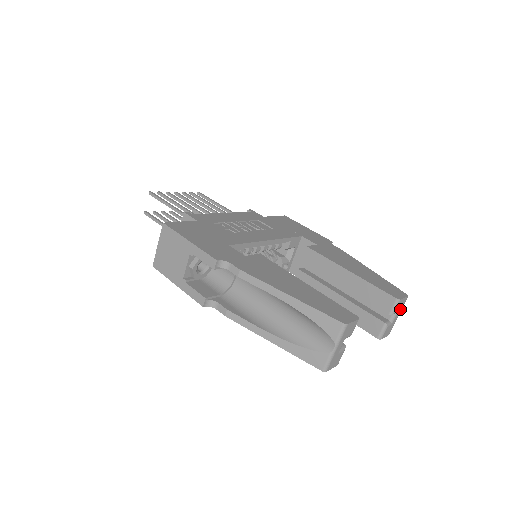
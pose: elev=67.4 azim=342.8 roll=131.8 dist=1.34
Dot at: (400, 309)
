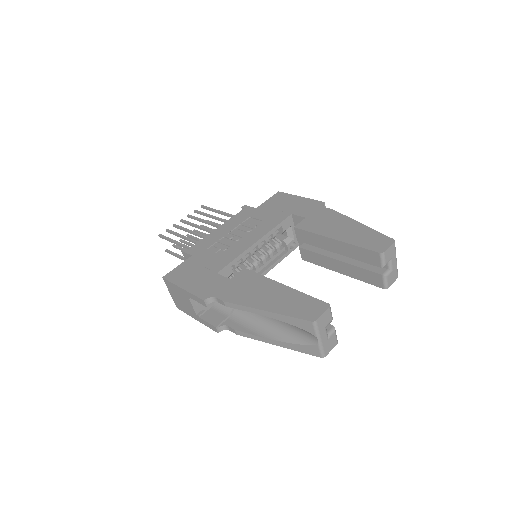
Dot at: (393, 255)
